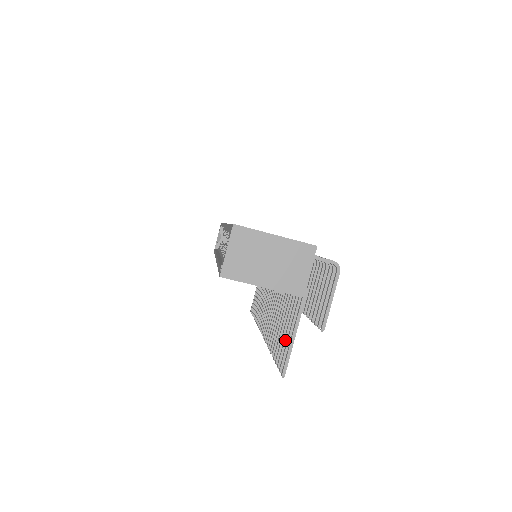
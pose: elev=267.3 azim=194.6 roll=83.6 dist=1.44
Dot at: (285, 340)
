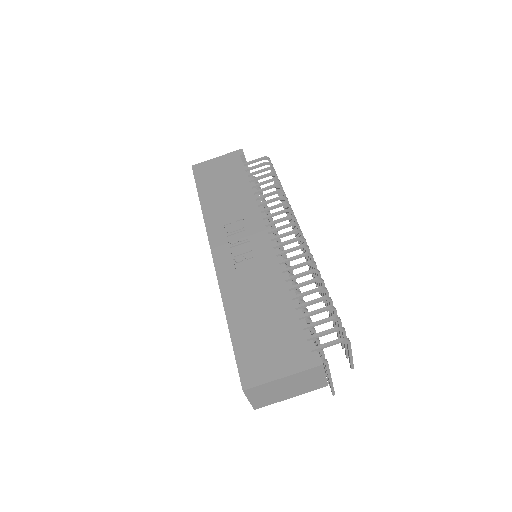
Dot at: occluded
